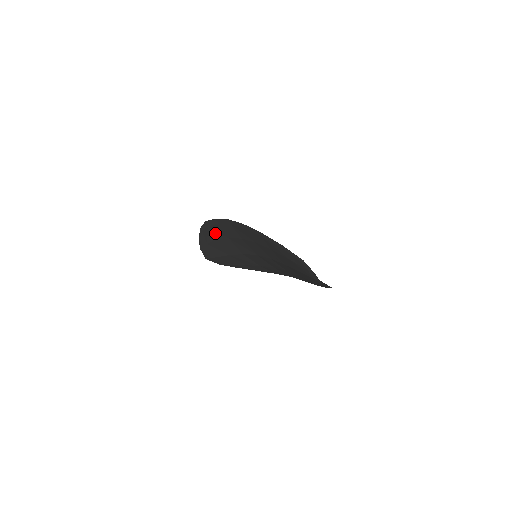
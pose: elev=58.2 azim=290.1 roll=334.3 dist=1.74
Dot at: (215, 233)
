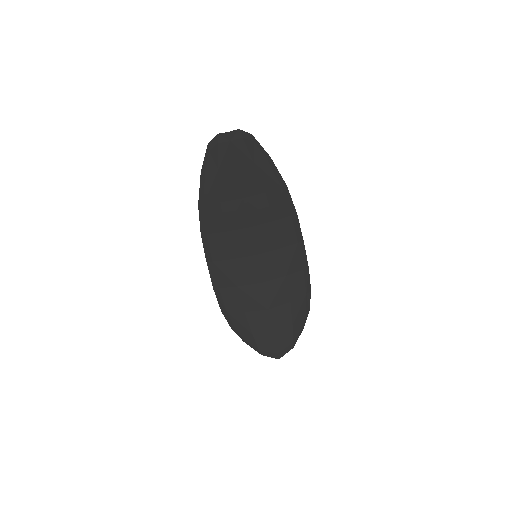
Dot at: (235, 307)
